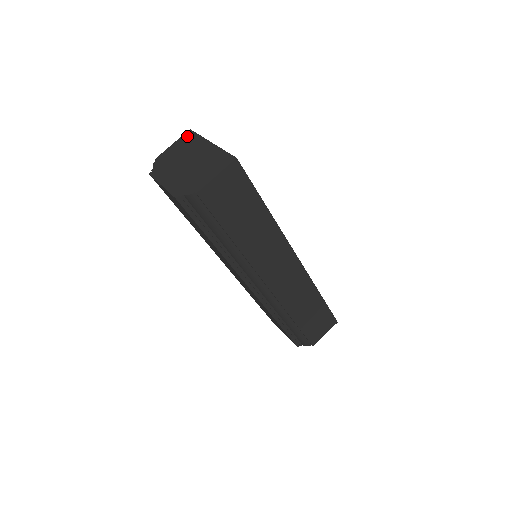
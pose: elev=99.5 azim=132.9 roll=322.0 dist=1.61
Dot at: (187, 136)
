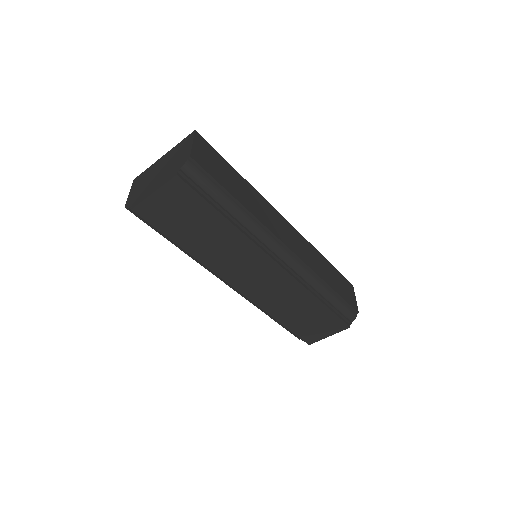
Dot at: (136, 180)
